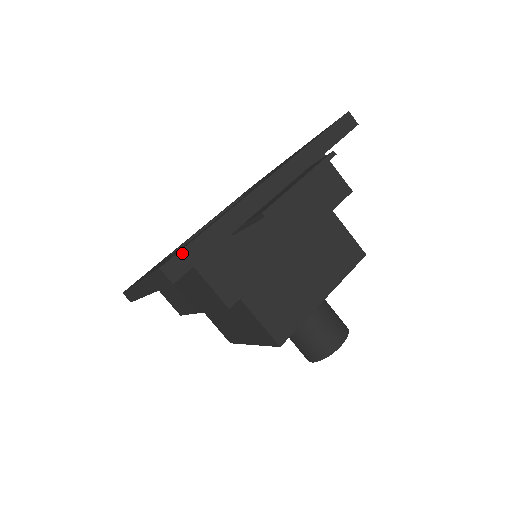
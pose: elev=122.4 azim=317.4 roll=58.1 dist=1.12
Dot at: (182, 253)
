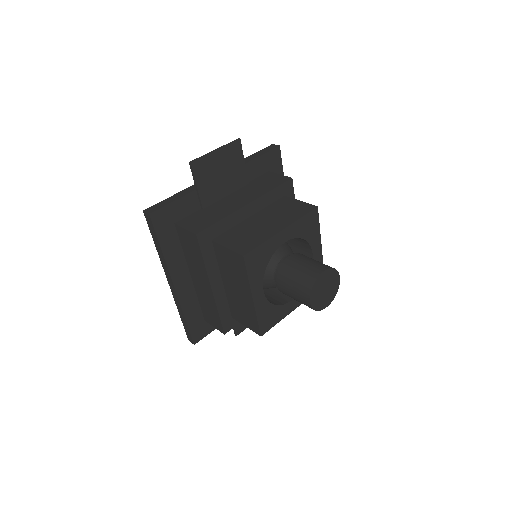
Dot at: (157, 204)
